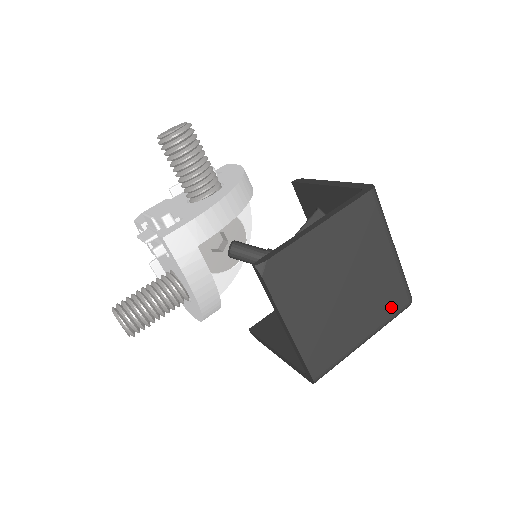
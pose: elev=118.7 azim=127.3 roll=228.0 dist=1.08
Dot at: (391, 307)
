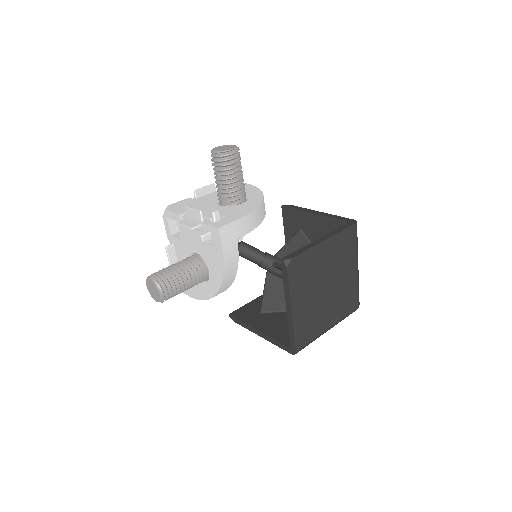
Dot at: (348, 308)
